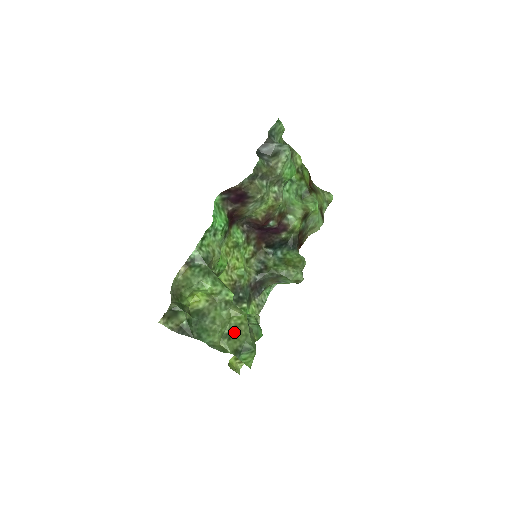
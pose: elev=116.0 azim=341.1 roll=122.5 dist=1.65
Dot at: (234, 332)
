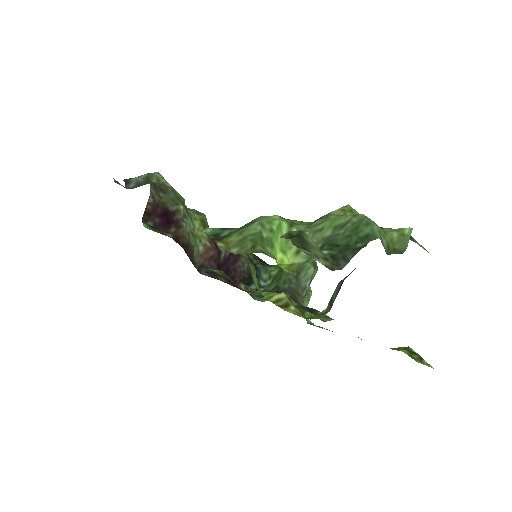
Dot at: occluded
